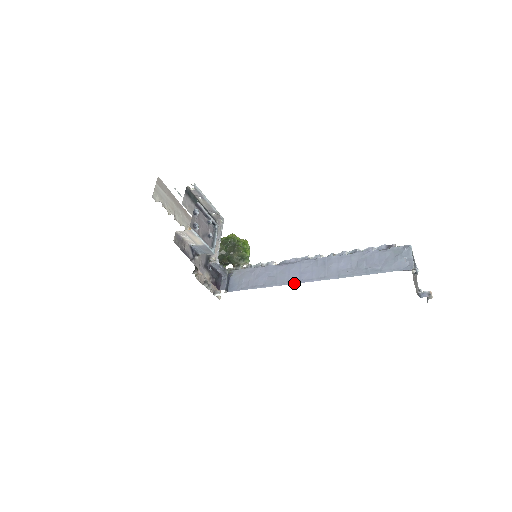
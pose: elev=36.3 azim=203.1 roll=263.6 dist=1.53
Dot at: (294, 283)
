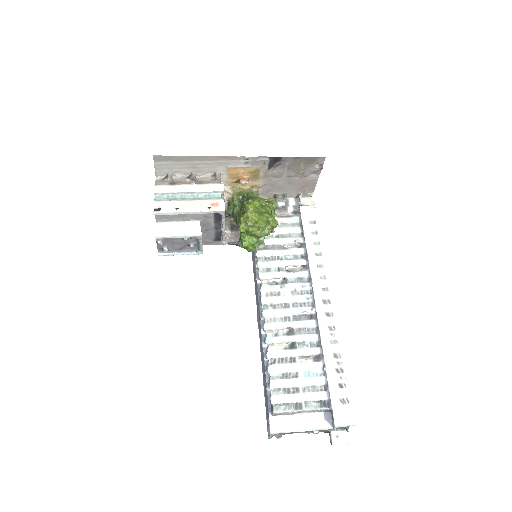
Dot at: (257, 316)
